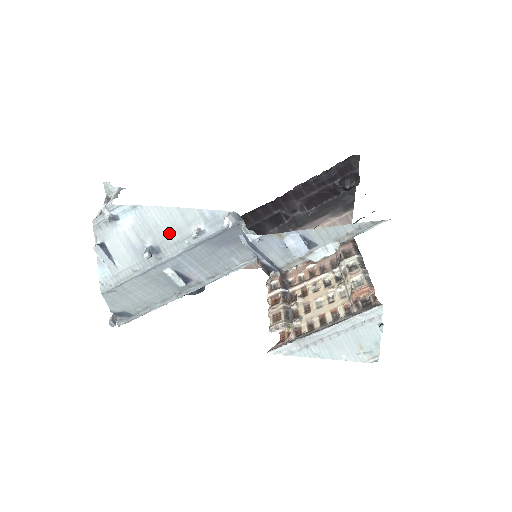
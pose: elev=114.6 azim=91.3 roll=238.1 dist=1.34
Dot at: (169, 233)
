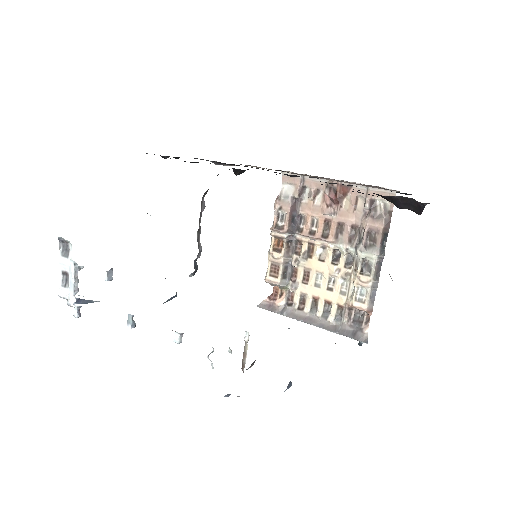
Dot at: occluded
